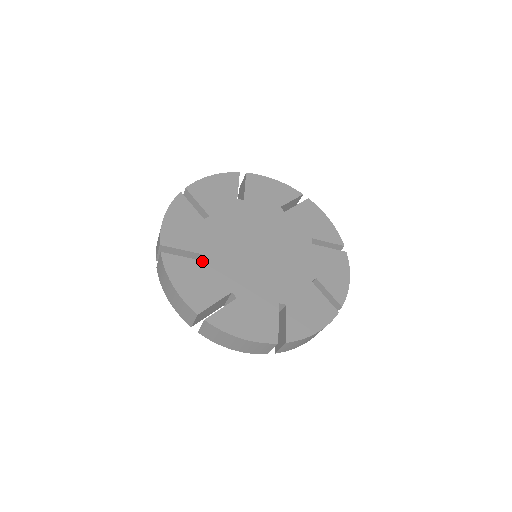
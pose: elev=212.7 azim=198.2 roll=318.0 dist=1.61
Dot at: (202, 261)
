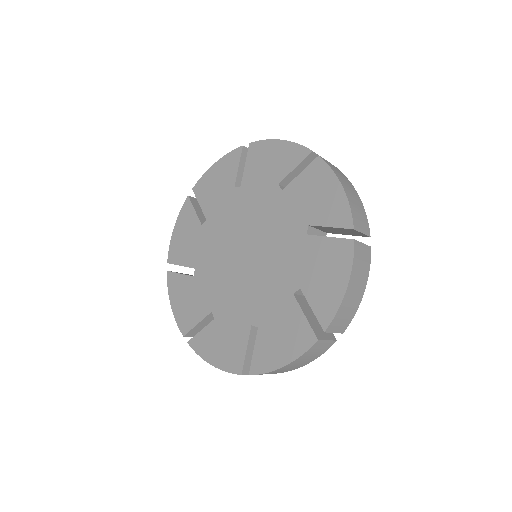
Dot at: (193, 277)
